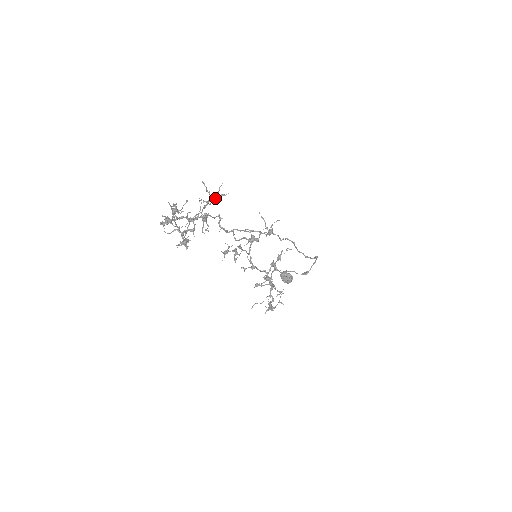
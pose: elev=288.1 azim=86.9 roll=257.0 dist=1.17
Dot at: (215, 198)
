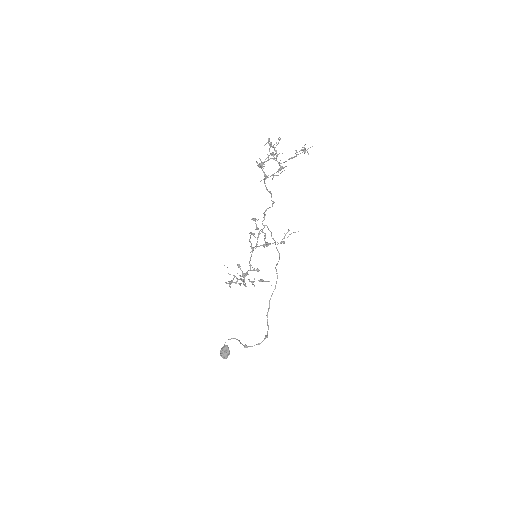
Dot at: (304, 150)
